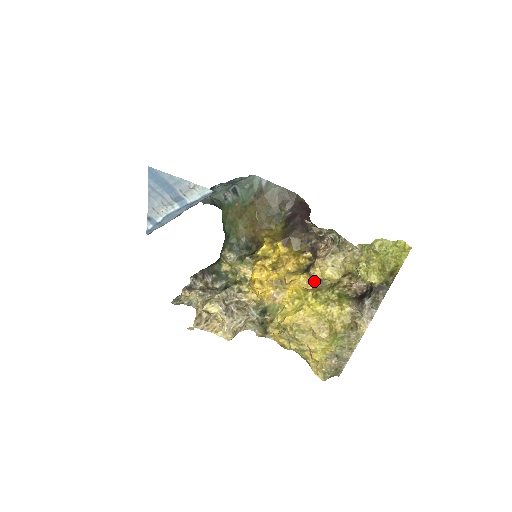
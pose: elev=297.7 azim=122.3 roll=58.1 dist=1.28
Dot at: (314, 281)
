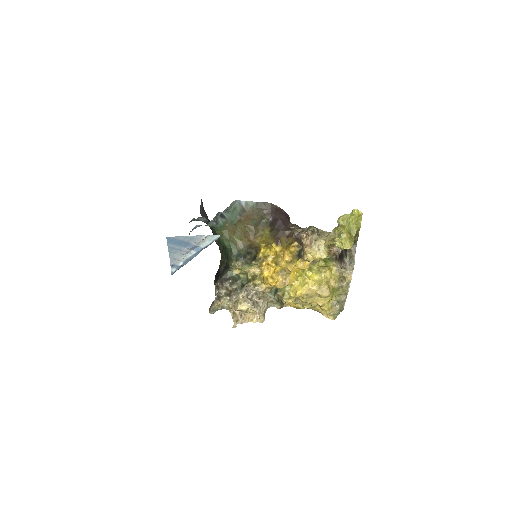
Dot at: (308, 262)
